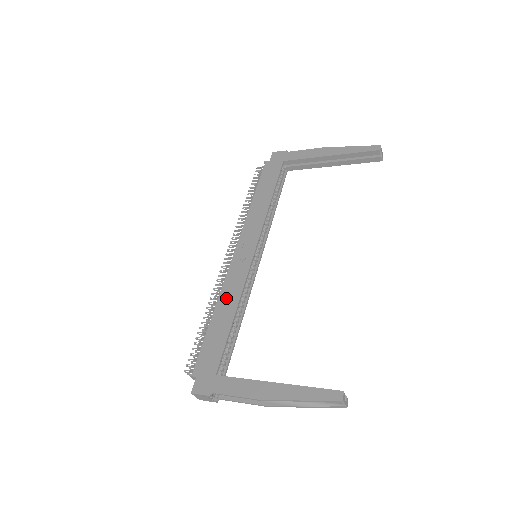
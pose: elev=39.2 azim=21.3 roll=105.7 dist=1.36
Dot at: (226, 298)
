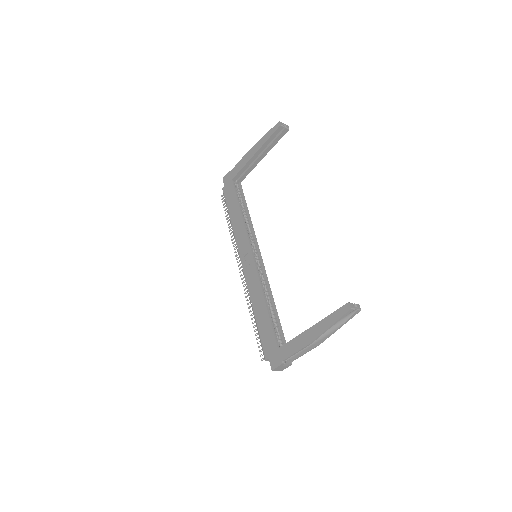
Dot at: (255, 297)
